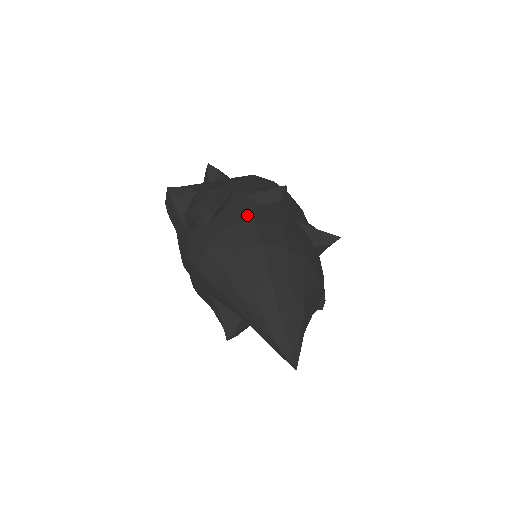
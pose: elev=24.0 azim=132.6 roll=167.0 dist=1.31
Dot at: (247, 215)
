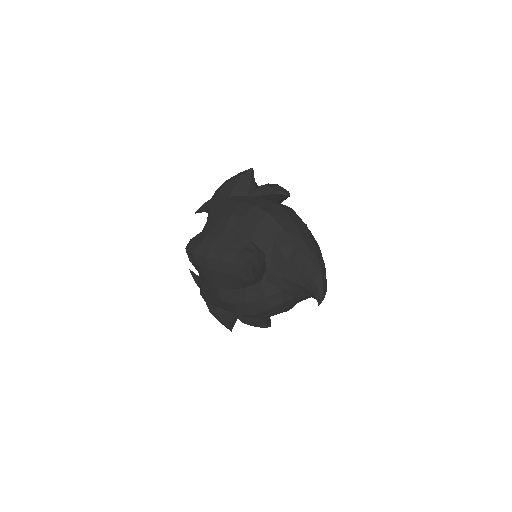
Dot at: occluded
